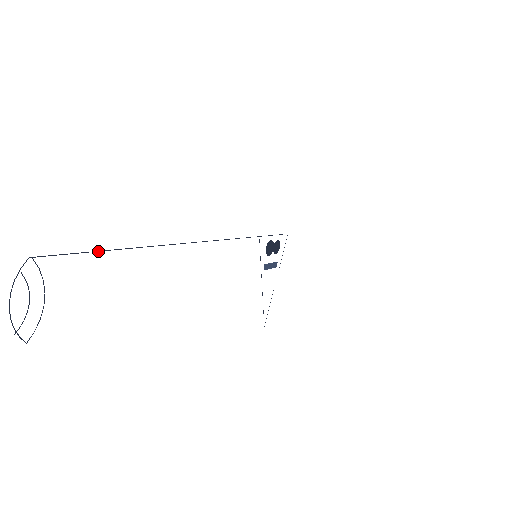
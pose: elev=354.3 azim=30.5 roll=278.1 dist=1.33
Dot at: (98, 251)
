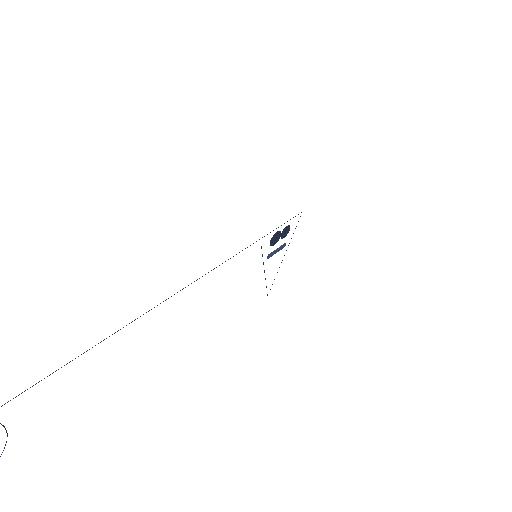
Dot at: (53, 372)
